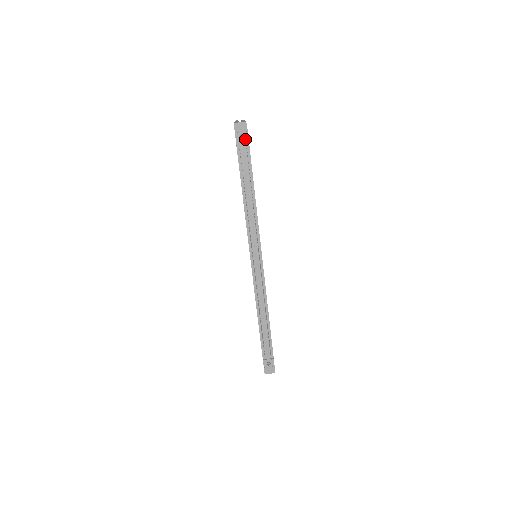
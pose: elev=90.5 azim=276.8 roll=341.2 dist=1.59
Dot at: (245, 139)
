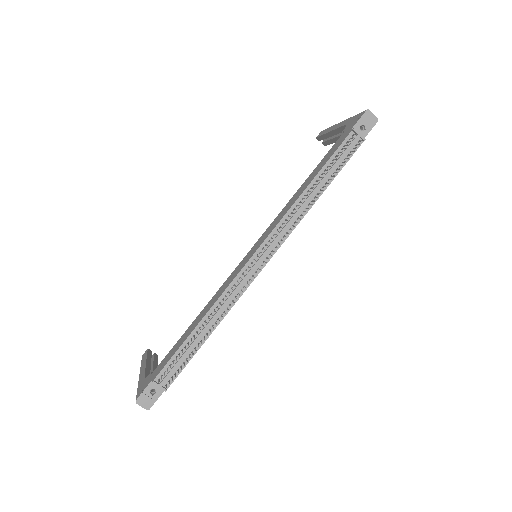
Dot at: (363, 133)
